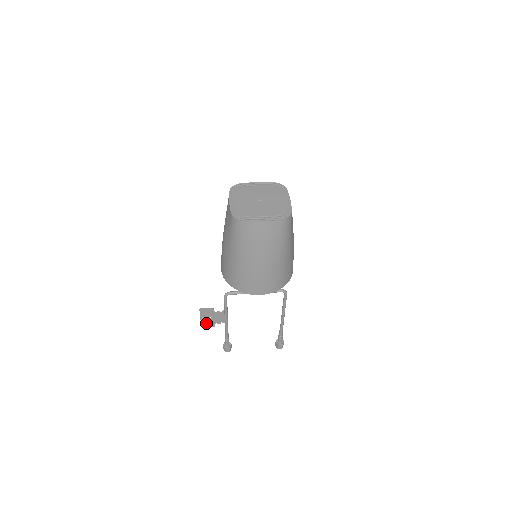
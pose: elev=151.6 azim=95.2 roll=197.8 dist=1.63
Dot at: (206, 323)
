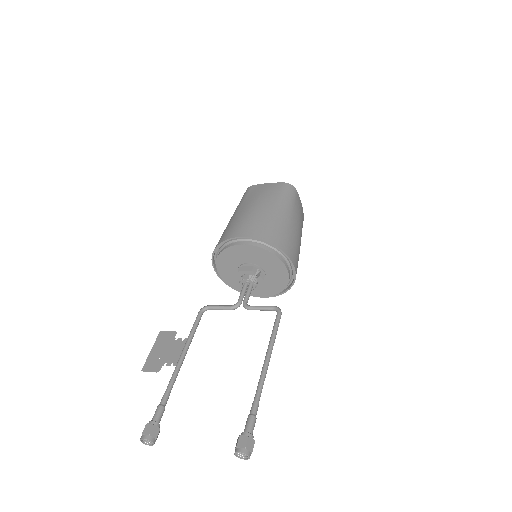
Dot at: (152, 362)
